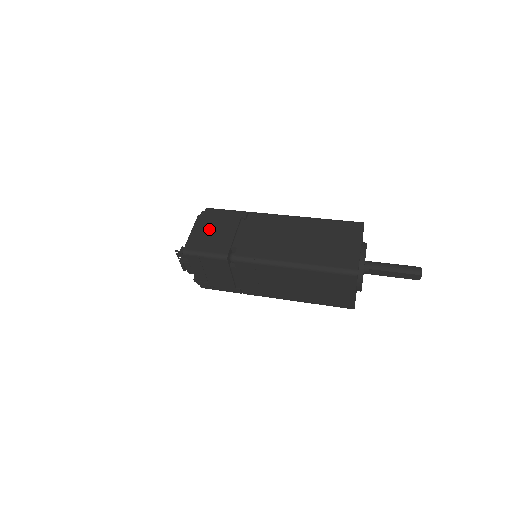
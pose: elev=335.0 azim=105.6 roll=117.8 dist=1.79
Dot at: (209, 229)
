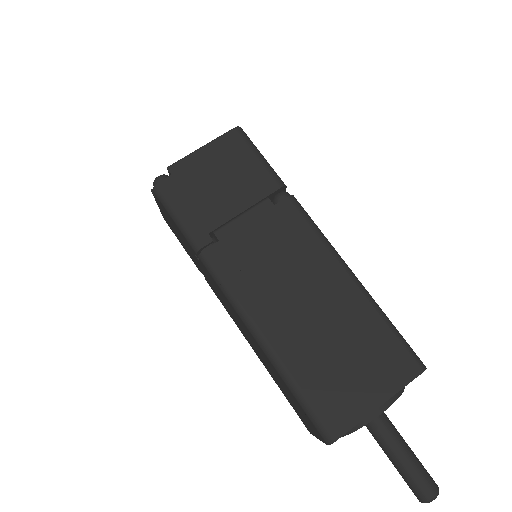
Dot at: (171, 224)
